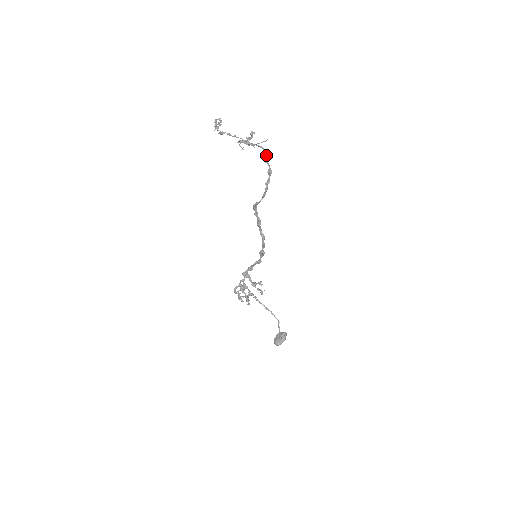
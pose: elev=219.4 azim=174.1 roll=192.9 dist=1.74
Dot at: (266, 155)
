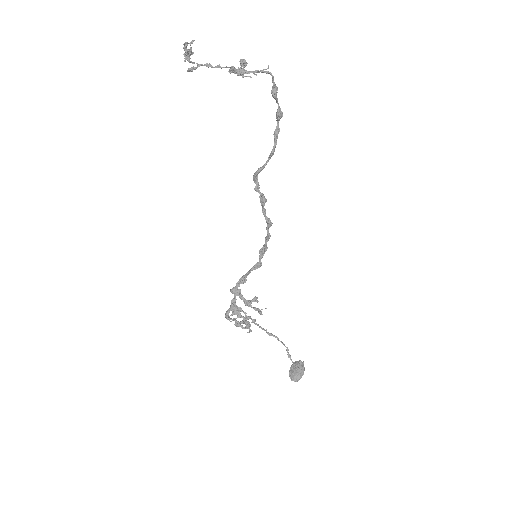
Dot at: (275, 85)
